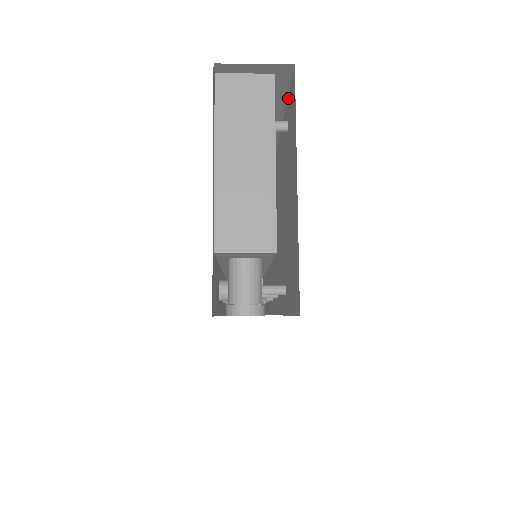
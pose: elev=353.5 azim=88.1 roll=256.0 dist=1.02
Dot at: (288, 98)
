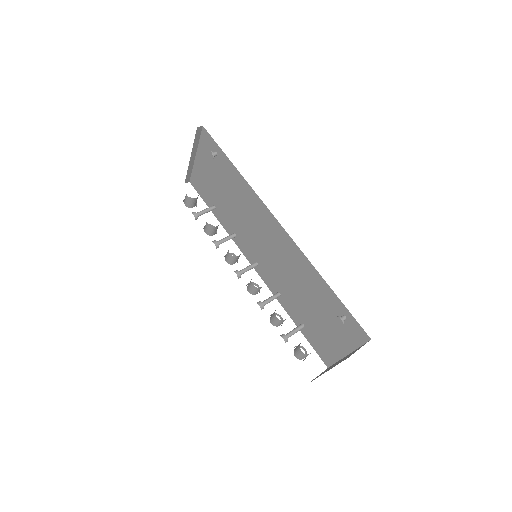
Dot at: (354, 319)
